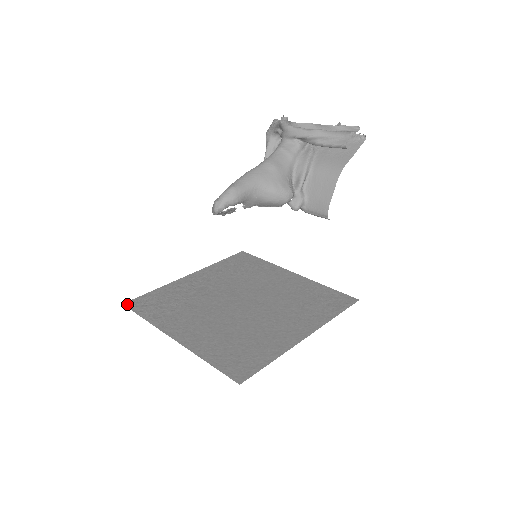
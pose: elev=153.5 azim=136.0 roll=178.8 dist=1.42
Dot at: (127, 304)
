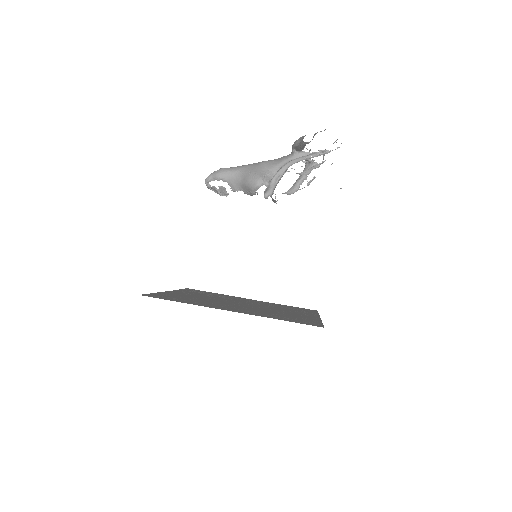
Dot at: (188, 288)
